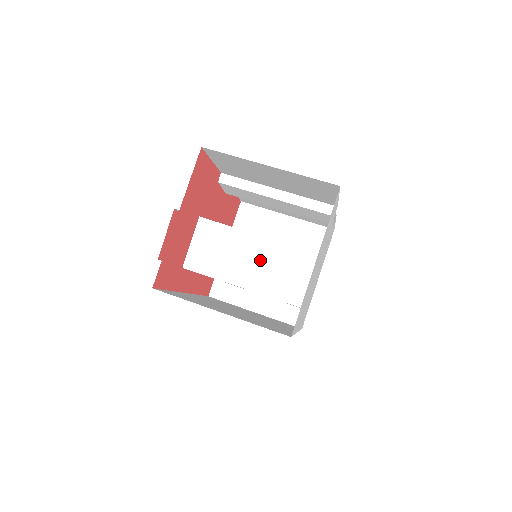
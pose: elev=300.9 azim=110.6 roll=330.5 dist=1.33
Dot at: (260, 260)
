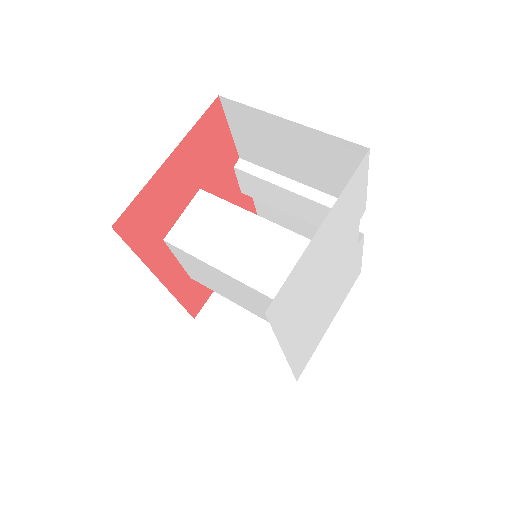
Dot at: (256, 245)
